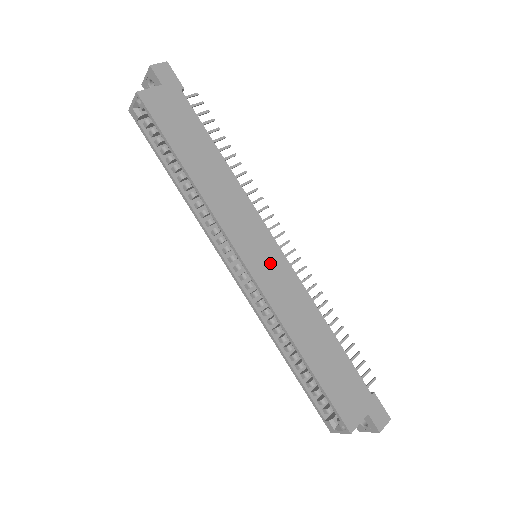
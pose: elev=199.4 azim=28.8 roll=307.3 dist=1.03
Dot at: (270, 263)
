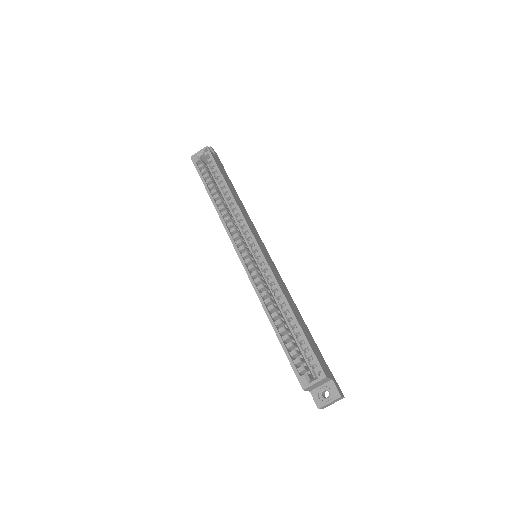
Dot at: (269, 258)
